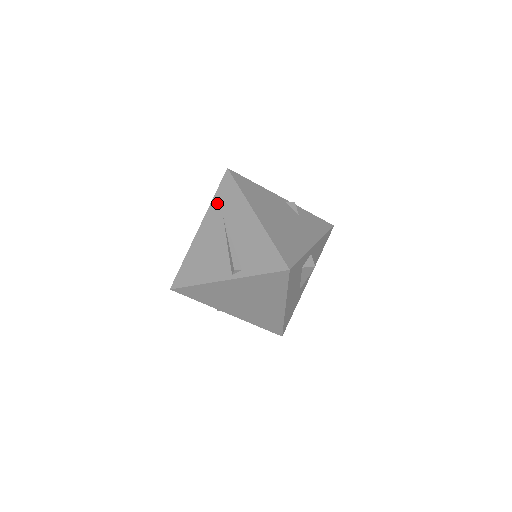
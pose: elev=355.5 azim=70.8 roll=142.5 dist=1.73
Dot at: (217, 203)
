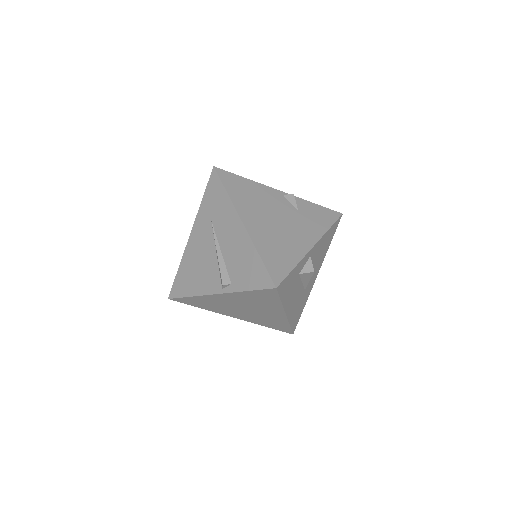
Dot at: (205, 207)
